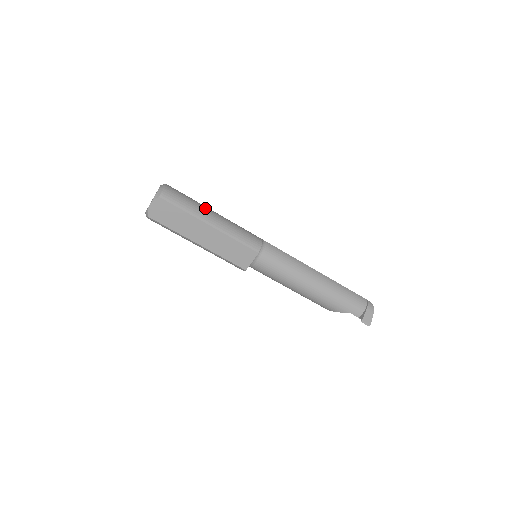
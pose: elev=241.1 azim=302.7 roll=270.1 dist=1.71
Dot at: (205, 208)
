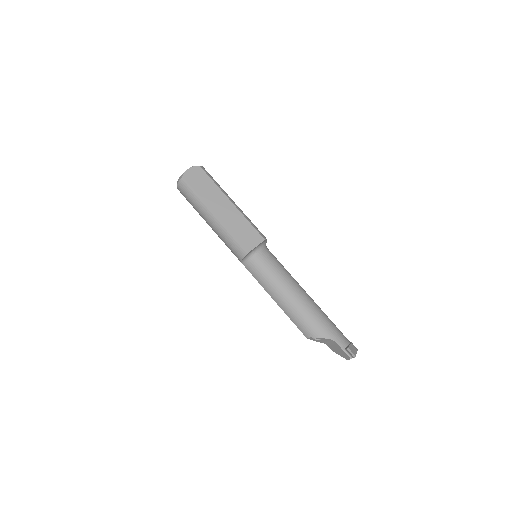
Dot at: occluded
